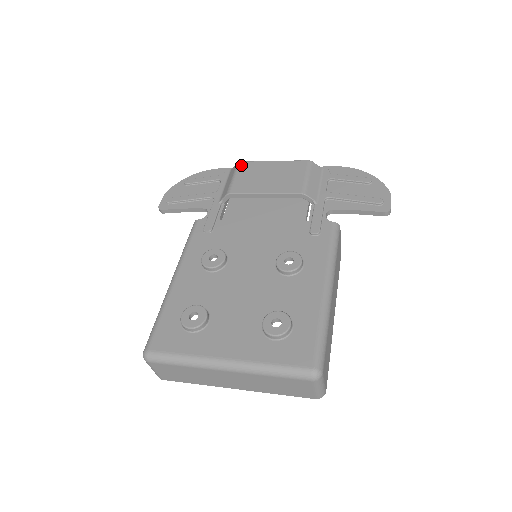
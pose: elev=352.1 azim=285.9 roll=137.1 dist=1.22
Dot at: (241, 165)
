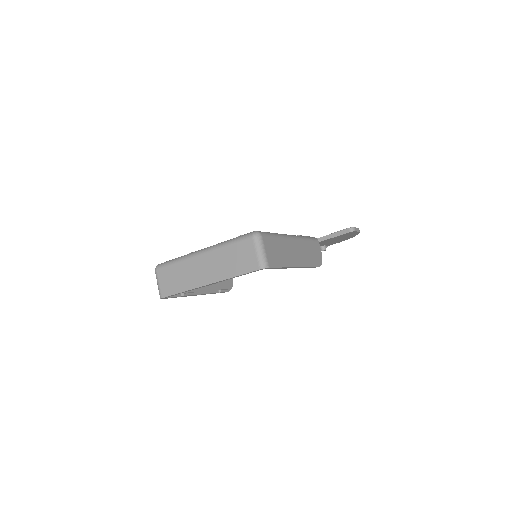
Dot at: occluded
